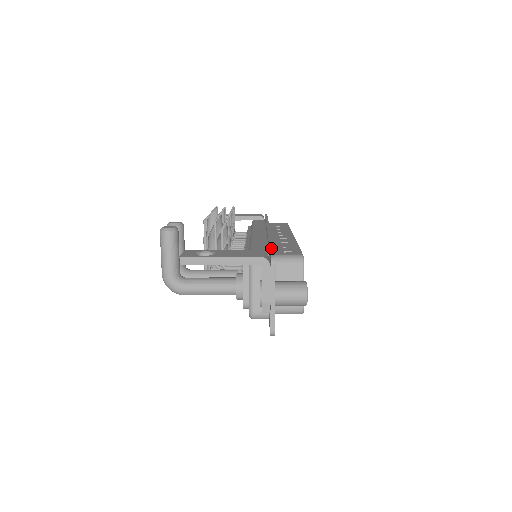
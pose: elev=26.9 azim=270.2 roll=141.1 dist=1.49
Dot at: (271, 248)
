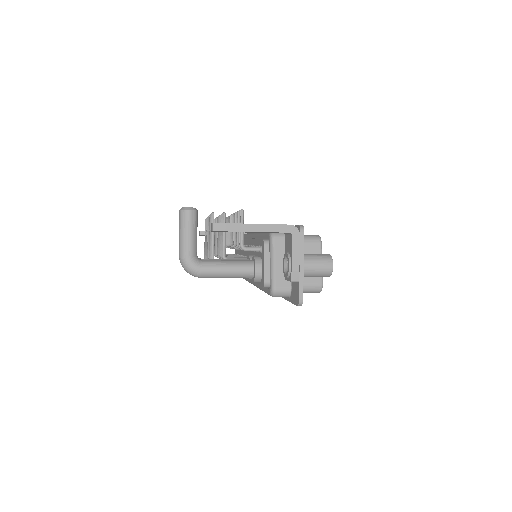
Dot at: occluded
